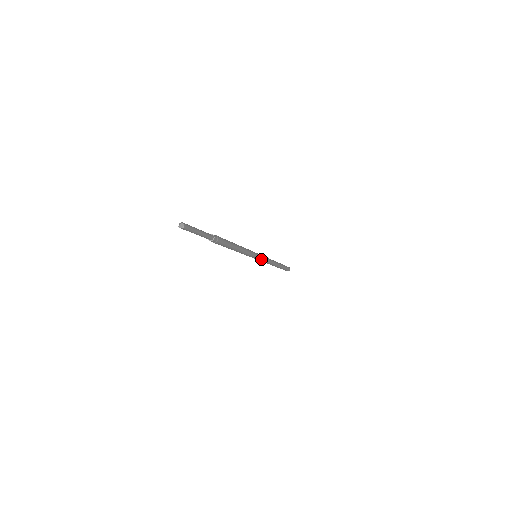
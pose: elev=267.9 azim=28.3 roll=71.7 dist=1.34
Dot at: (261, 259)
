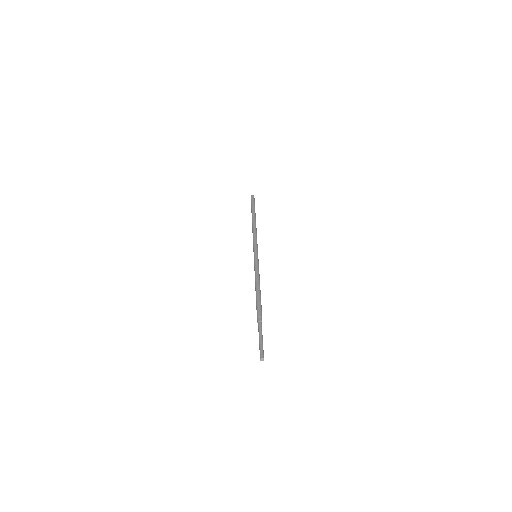
Dot at: occluded
